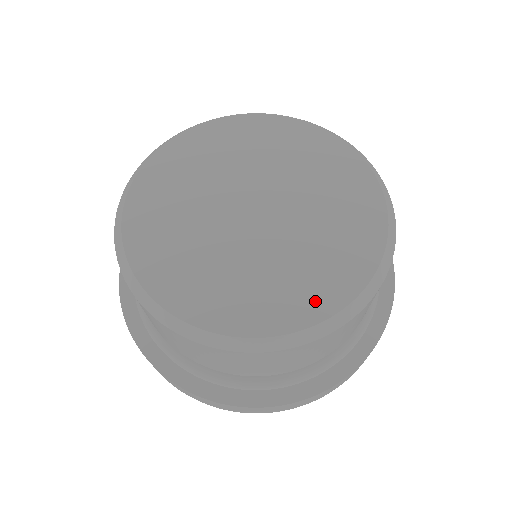
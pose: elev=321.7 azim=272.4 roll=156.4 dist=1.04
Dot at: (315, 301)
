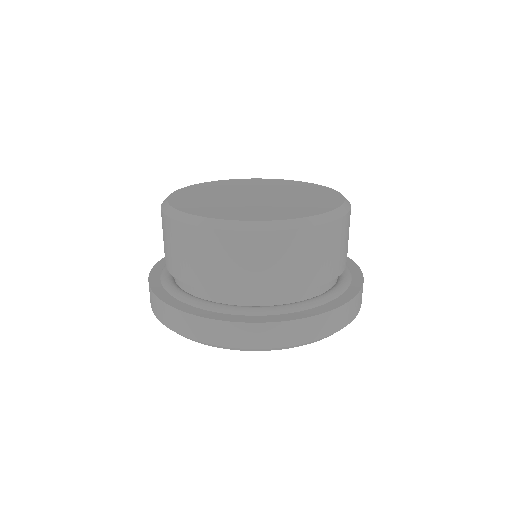
Dot at: (301, 213)
